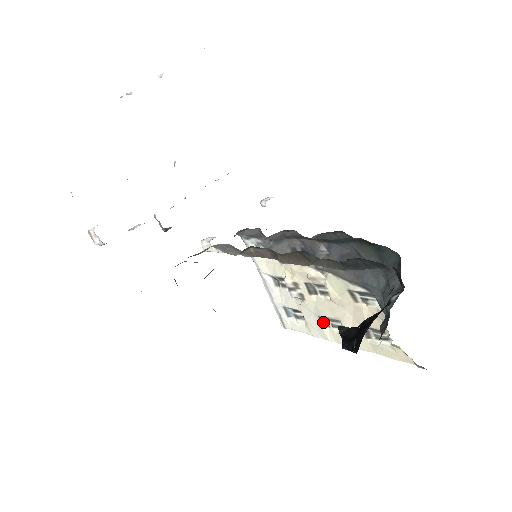
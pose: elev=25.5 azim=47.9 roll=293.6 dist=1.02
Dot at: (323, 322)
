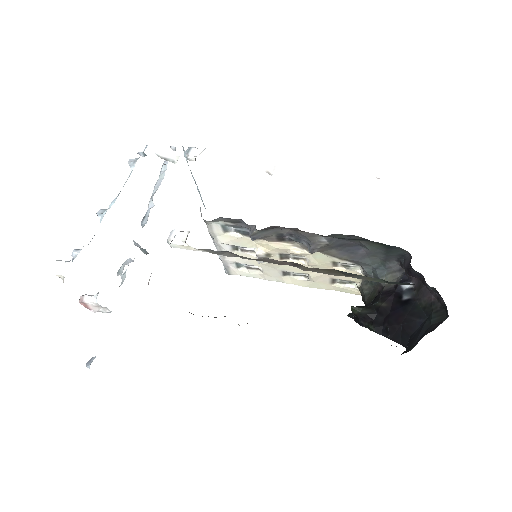
Dot at: (285, 274)
